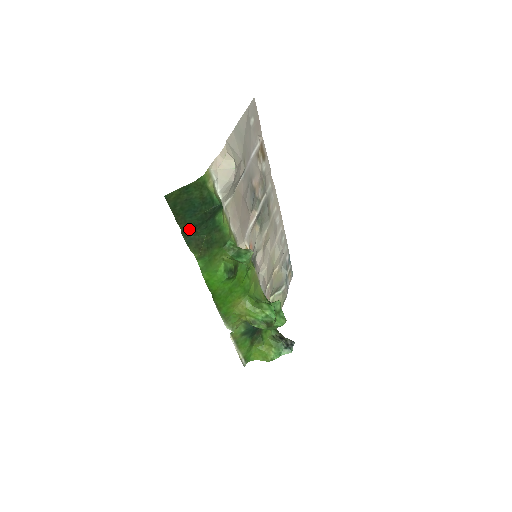
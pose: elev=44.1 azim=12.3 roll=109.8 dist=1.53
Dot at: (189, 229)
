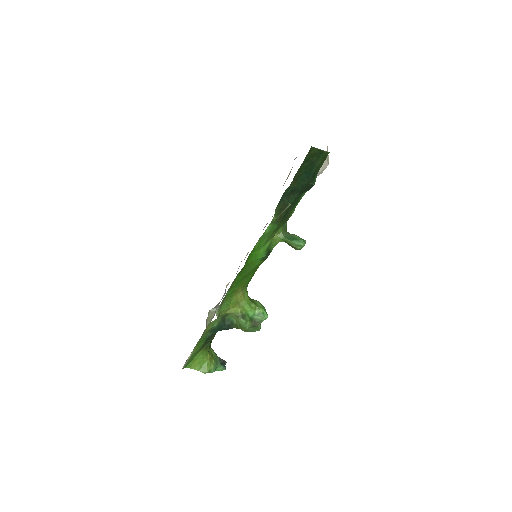
Dot at: (292, 190)
